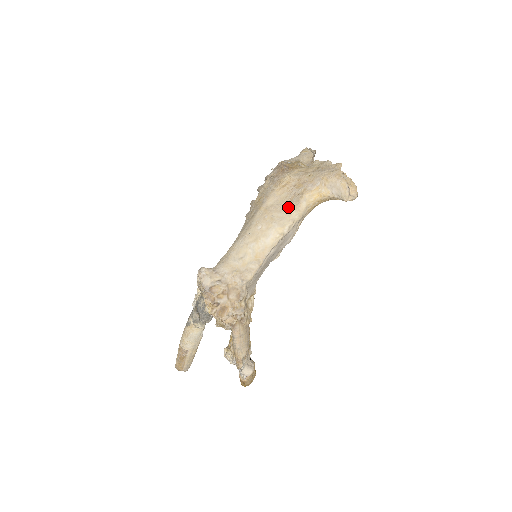
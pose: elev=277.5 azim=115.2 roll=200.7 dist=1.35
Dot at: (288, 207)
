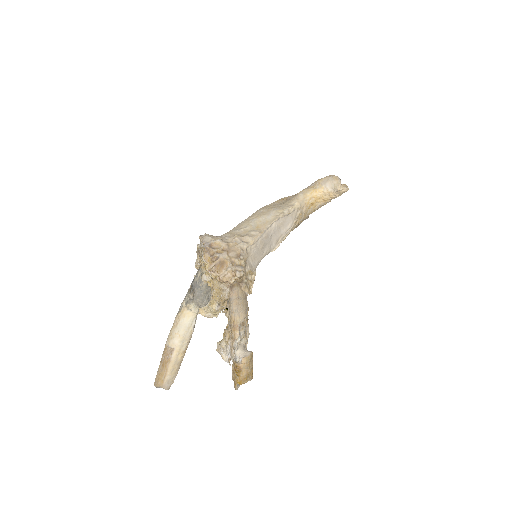
Dot at: (287, 201)
